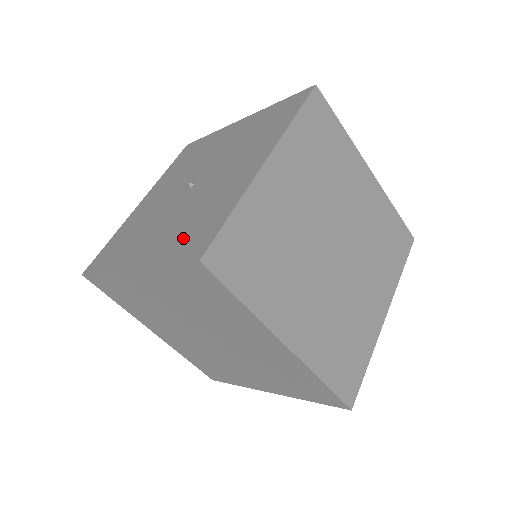
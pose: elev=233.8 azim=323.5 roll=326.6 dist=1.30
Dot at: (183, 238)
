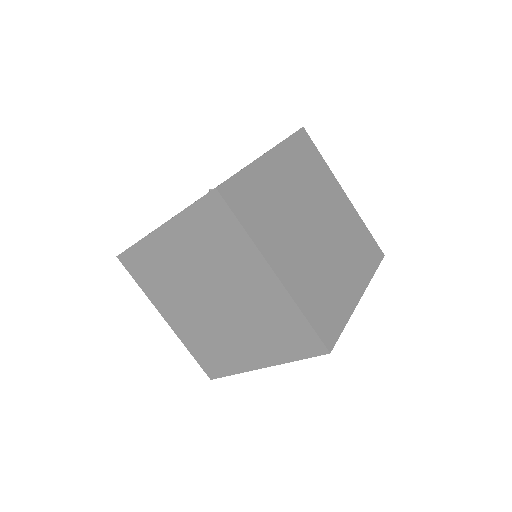
Dot at: occluded
